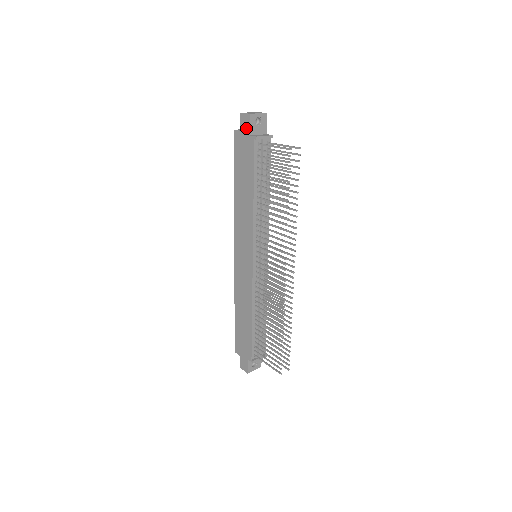
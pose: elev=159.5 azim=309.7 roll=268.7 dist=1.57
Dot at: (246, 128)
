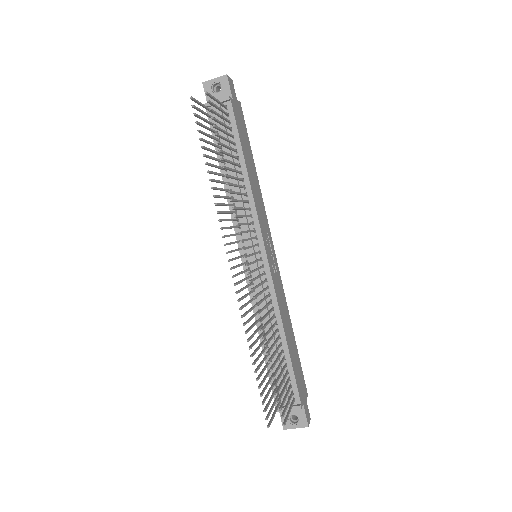
Dot at: occluded
